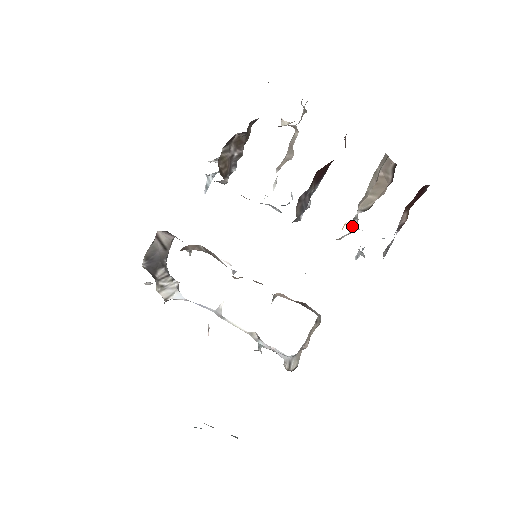
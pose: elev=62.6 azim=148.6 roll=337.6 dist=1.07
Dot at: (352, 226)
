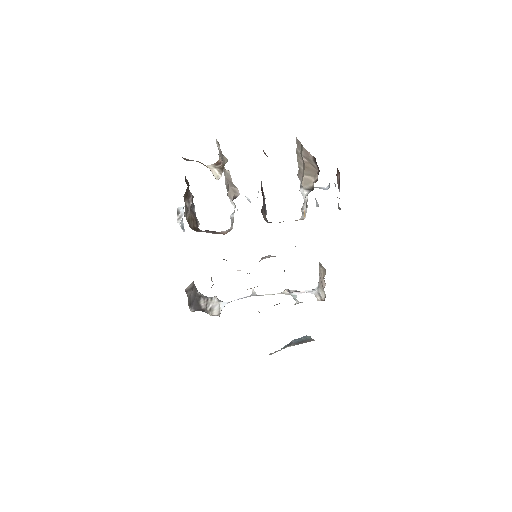
Dot at: (303, 194)
